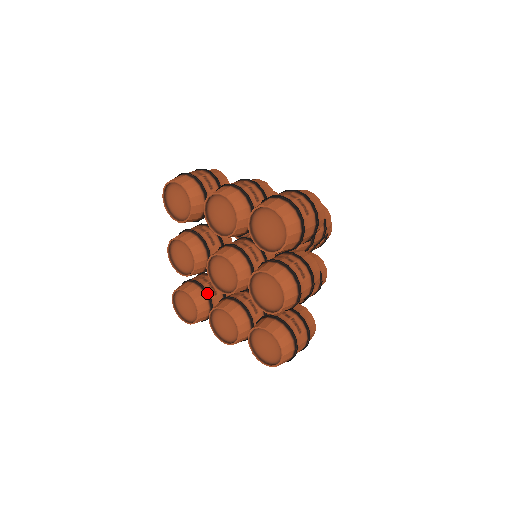
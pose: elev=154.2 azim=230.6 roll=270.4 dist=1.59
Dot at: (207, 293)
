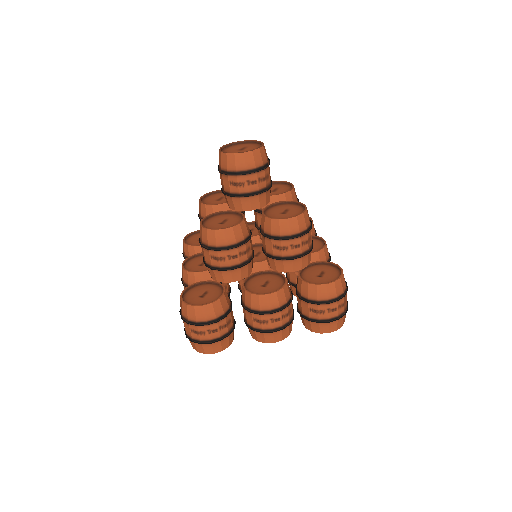
Dot at: occluded
